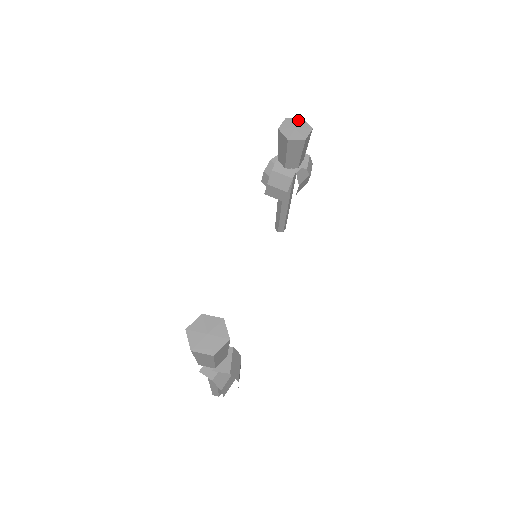
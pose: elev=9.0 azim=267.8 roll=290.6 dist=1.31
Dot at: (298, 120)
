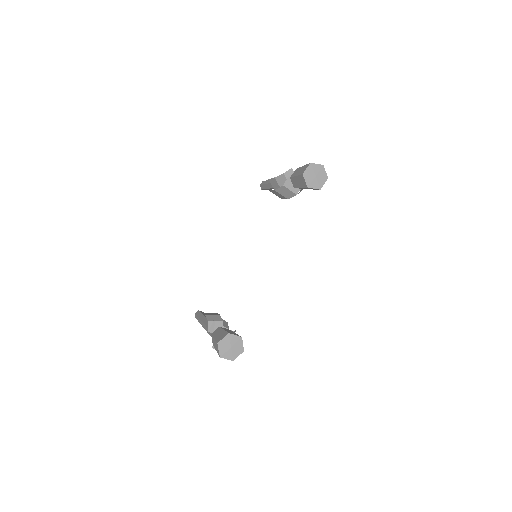
Dot at: (319, 167)
